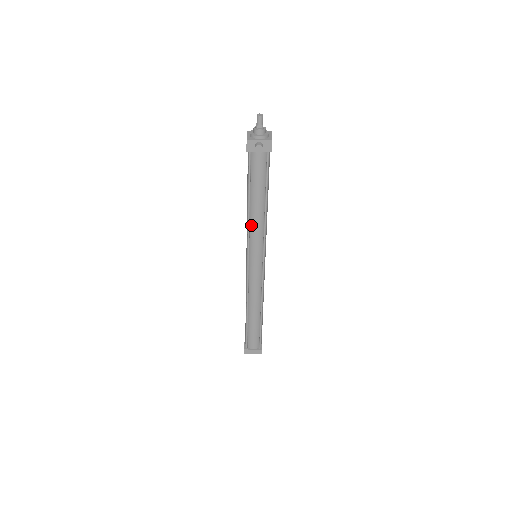
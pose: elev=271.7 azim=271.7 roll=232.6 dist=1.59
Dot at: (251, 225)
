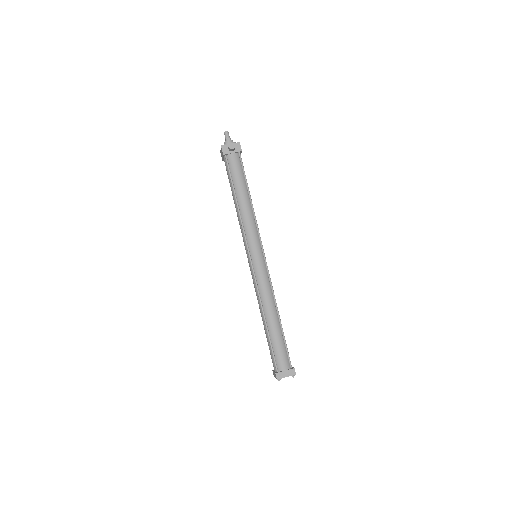
Dot at: (243, 219)
